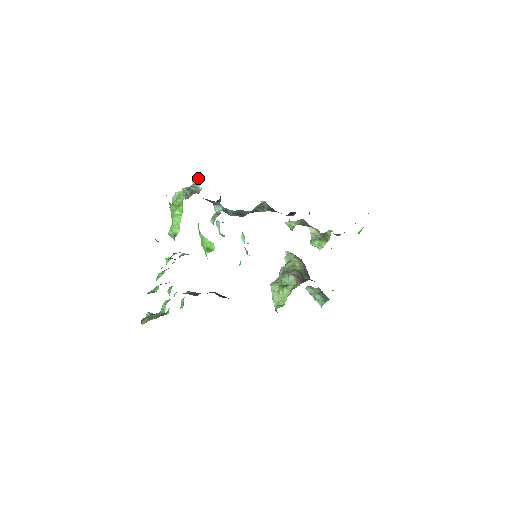
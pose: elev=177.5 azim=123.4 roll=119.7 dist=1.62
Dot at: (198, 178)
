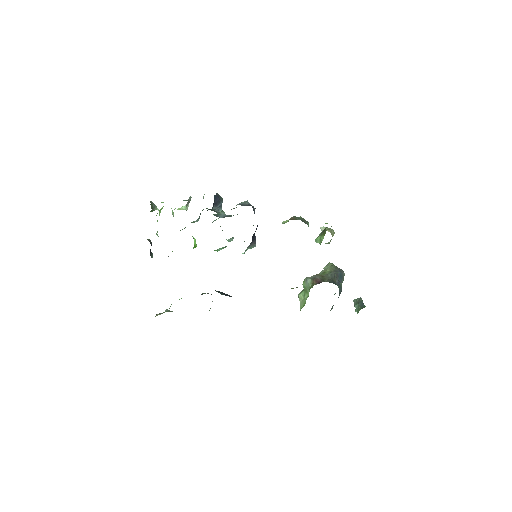
Dot at: occluded
